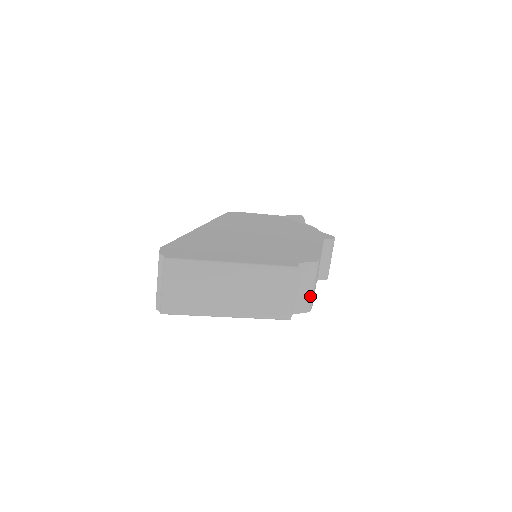
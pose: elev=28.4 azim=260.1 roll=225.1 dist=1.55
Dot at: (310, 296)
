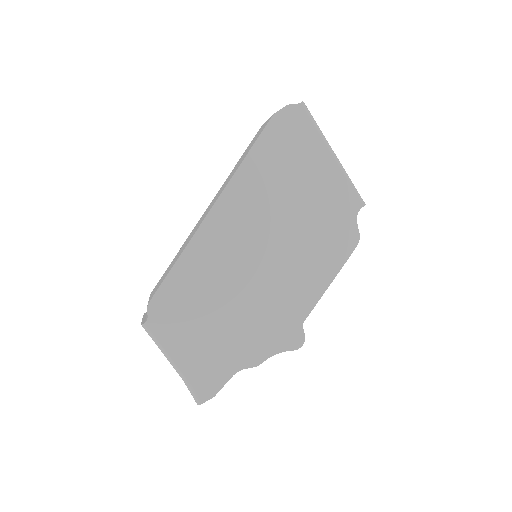
Dot at: occluded
